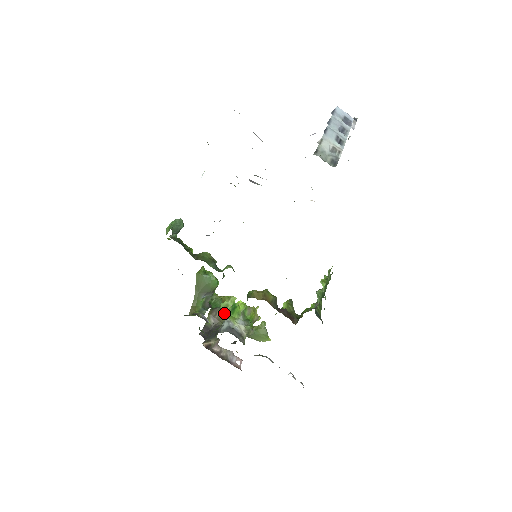
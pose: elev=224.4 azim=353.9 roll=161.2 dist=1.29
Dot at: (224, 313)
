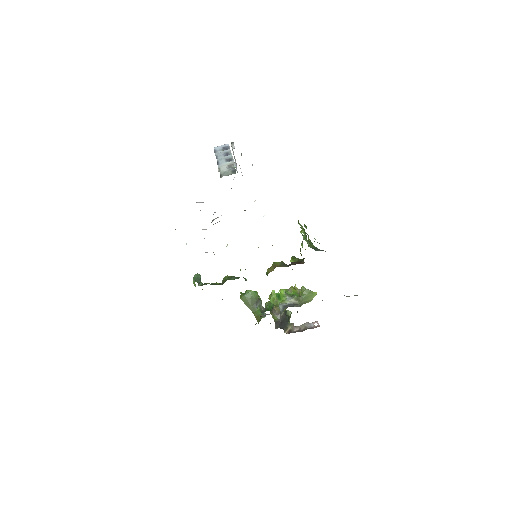
Dot at: (276, 304)
